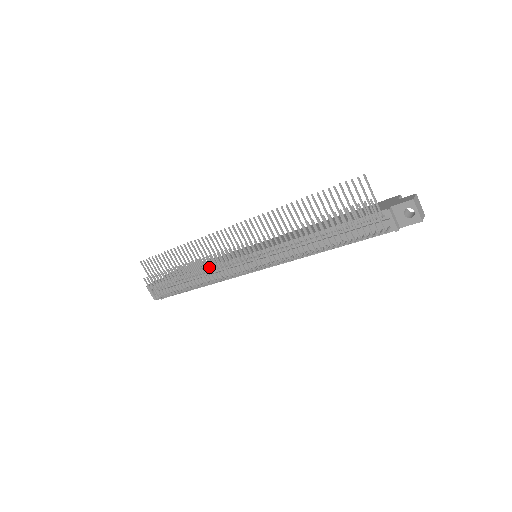
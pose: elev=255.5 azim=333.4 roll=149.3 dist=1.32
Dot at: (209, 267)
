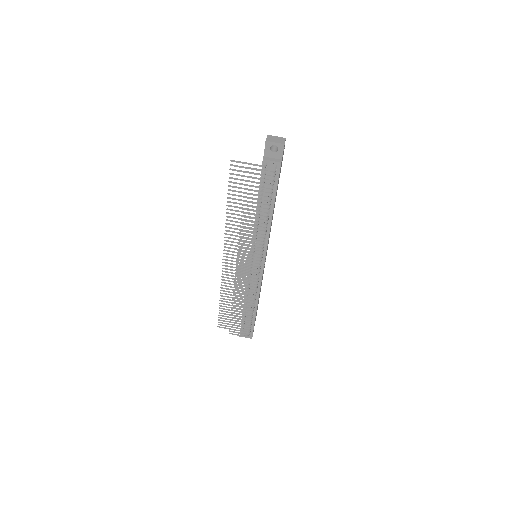
Dot at: (244, 289)
